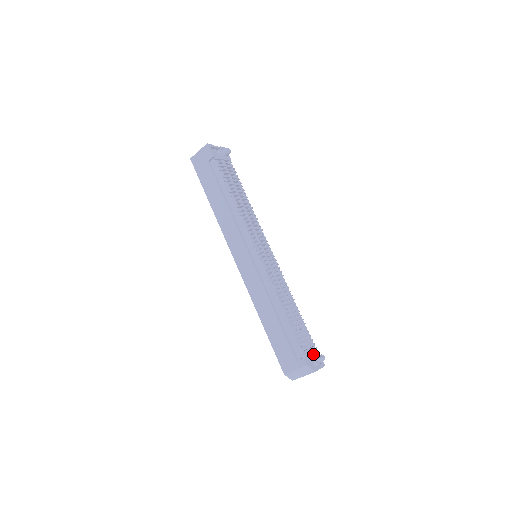
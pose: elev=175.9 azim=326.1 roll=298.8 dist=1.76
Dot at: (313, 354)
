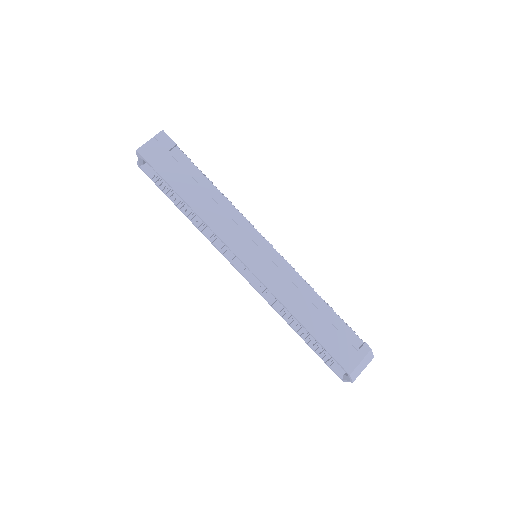
Dot at: occluded
